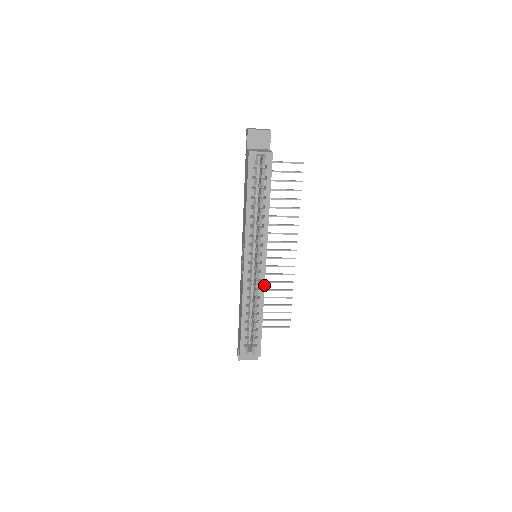
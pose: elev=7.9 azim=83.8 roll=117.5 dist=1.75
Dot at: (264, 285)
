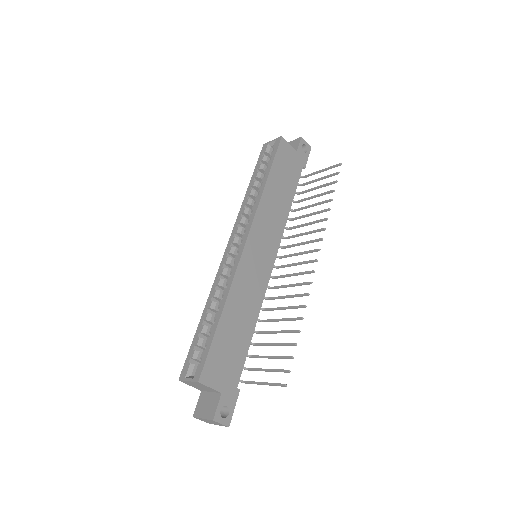
Dot at: (236, 269)
